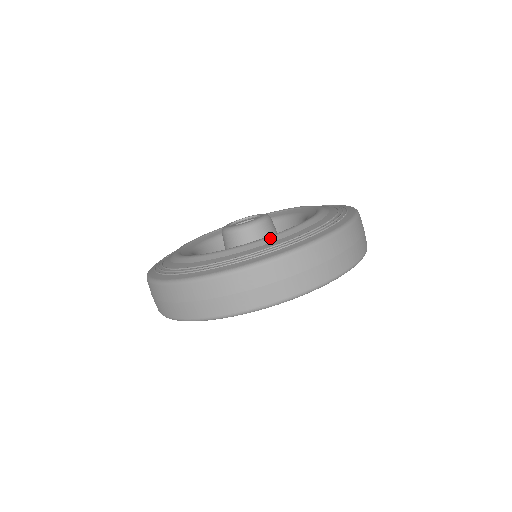
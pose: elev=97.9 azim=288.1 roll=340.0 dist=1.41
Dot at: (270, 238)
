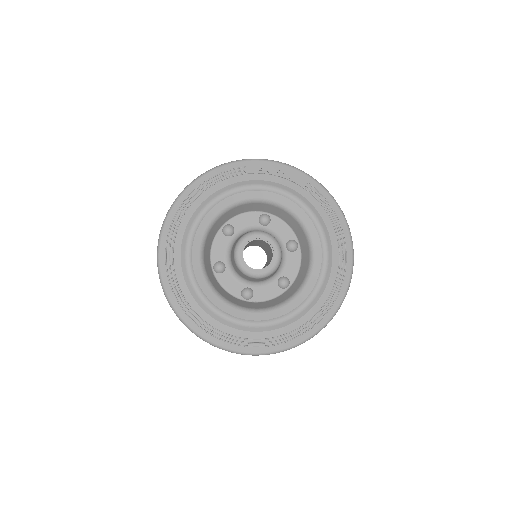
Dot at: (252, 328)
